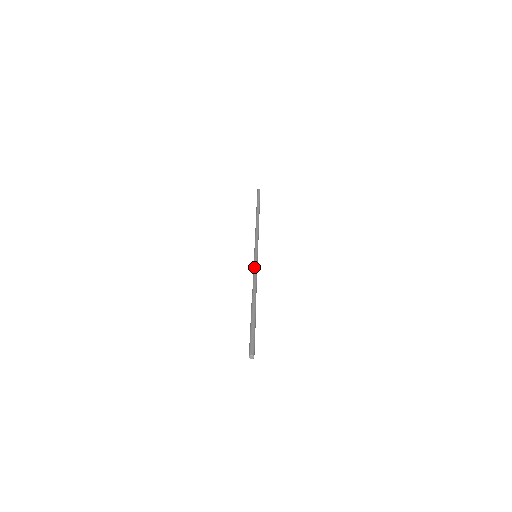
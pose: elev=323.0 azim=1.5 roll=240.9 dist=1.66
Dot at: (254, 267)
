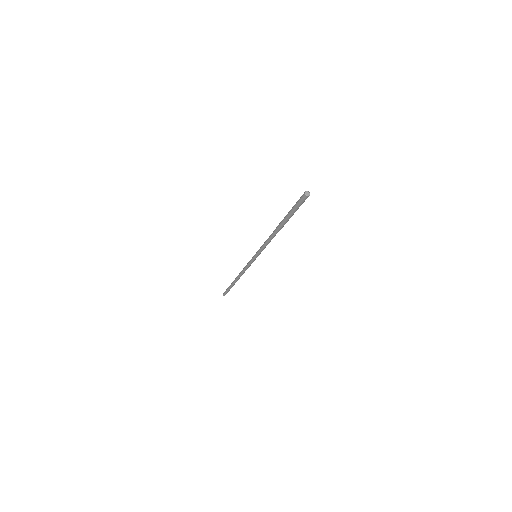
Dot at: (261, 246)
